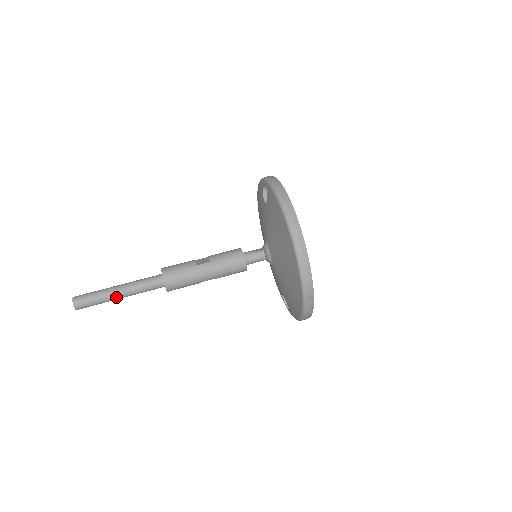
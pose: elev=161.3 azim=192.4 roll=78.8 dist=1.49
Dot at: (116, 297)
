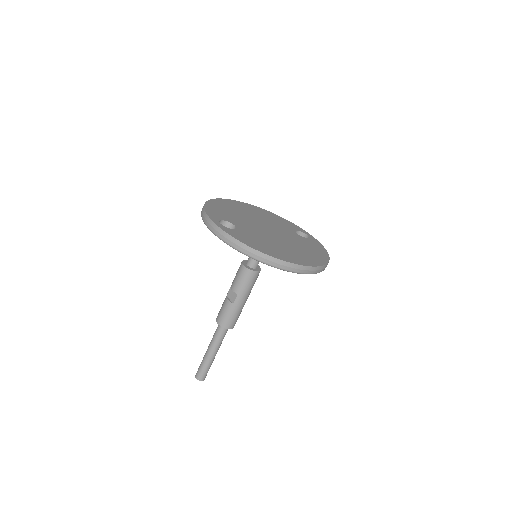
Dot at: occluded
